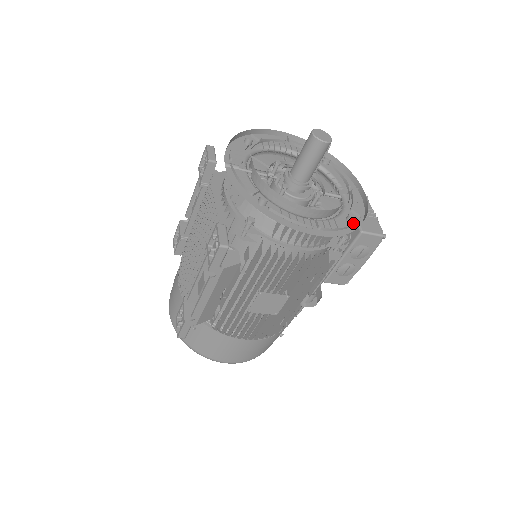
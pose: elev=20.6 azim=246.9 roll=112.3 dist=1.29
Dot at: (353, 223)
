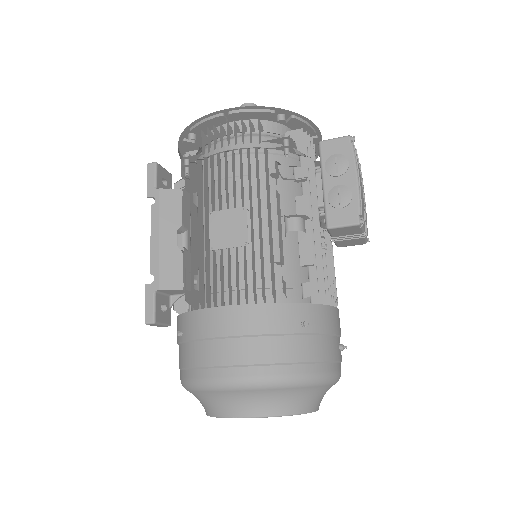
Dot at: occluded
